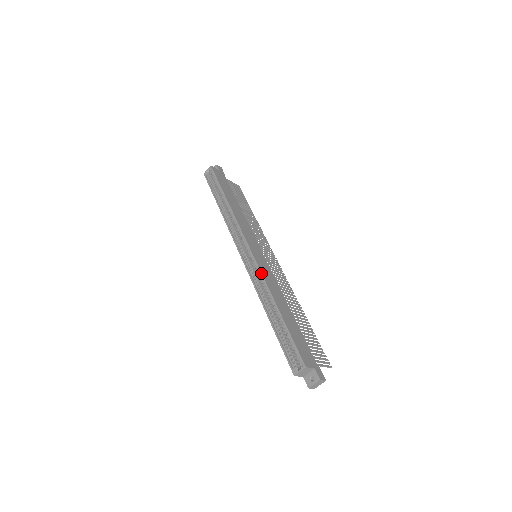
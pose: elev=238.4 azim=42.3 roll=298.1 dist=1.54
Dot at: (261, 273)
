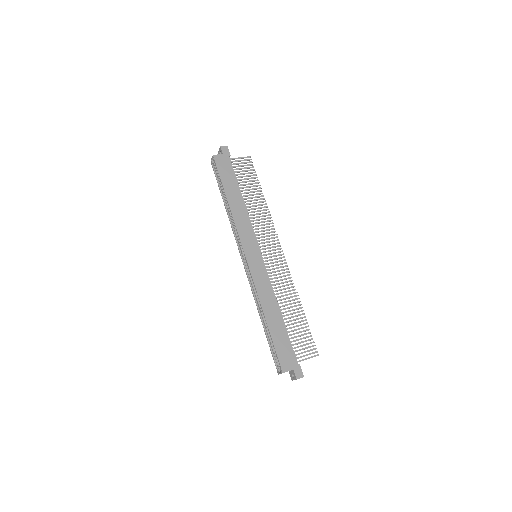
Dot at: occluded
